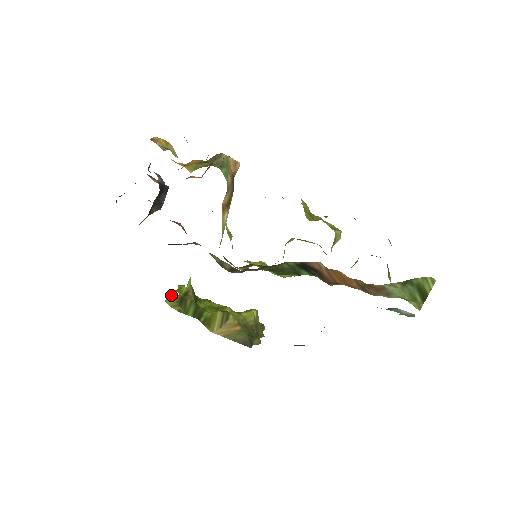
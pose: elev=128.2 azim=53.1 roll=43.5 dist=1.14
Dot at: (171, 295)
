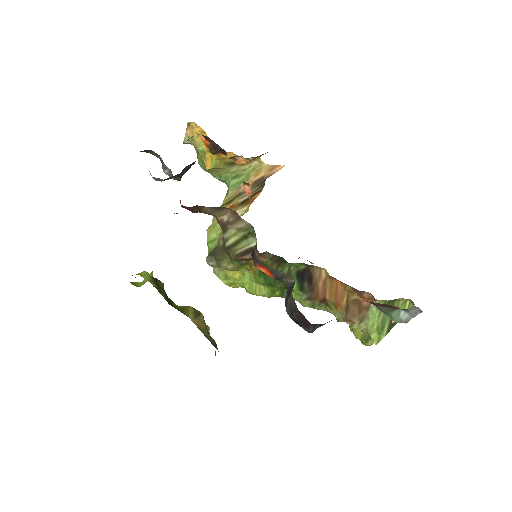
Dot at: occluded
